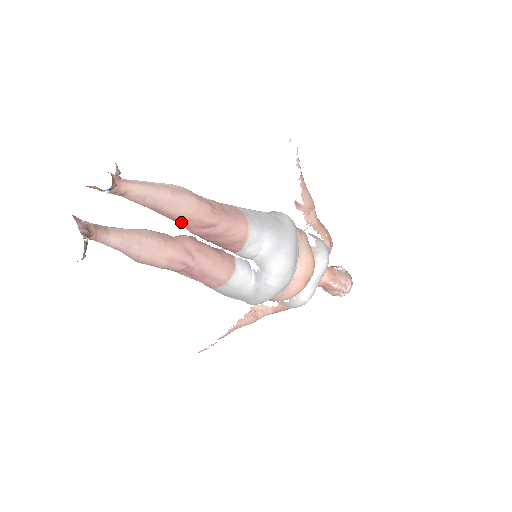
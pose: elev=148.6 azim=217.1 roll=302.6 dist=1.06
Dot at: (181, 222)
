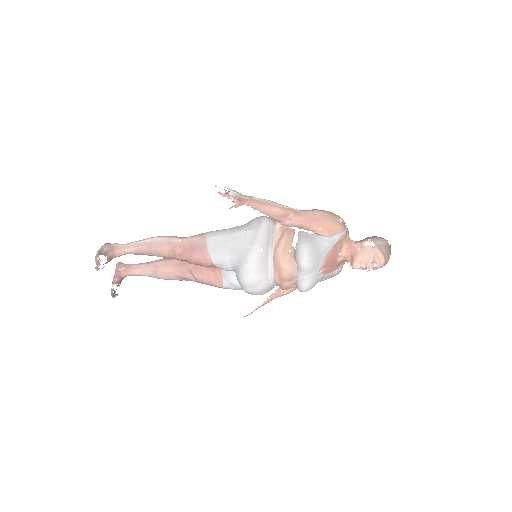
Dot at: occluded
